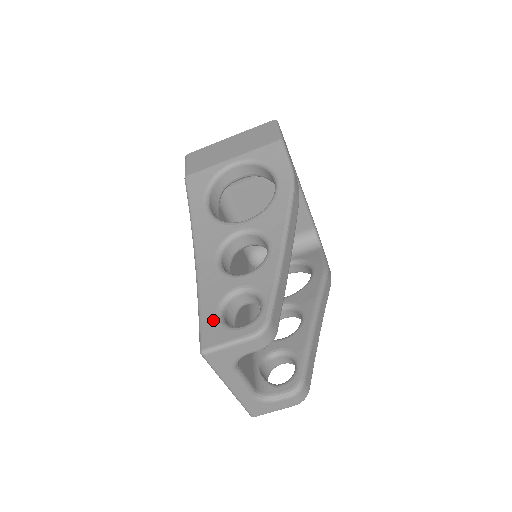
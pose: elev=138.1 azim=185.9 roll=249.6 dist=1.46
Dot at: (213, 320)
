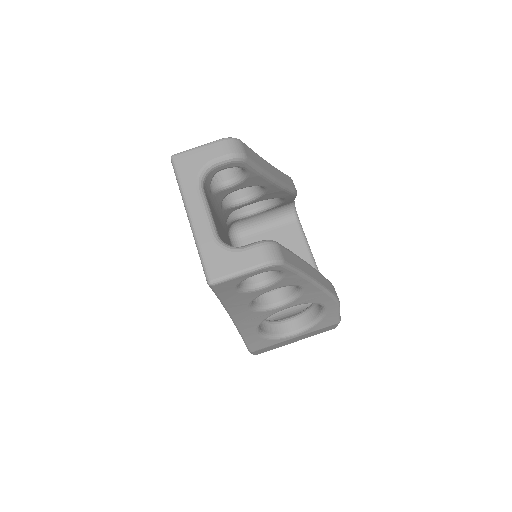
Dot at: occluded
